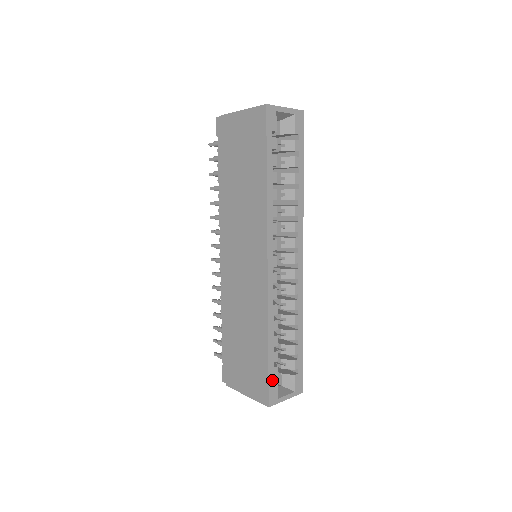
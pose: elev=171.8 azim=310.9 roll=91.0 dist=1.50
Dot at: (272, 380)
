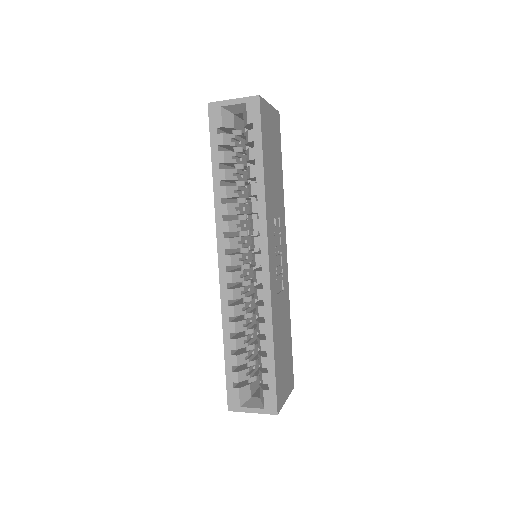
Dot at: (231, 384)
